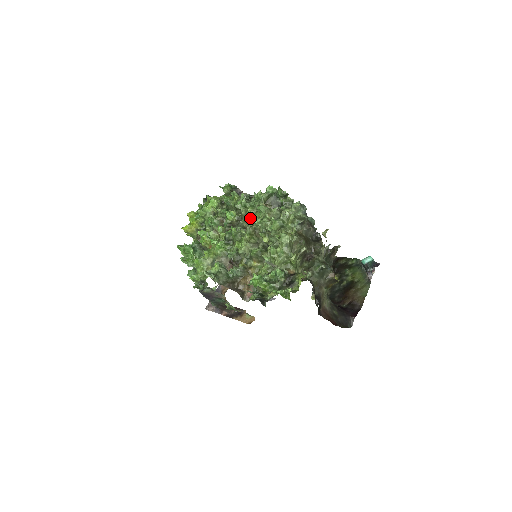
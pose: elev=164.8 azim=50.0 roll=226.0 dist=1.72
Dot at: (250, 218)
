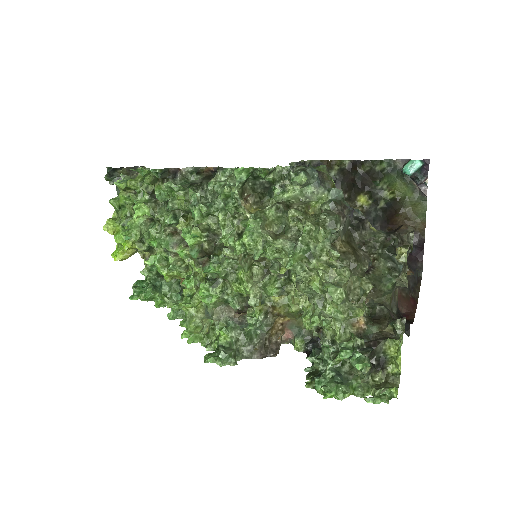
Dot at: (238, 248)
